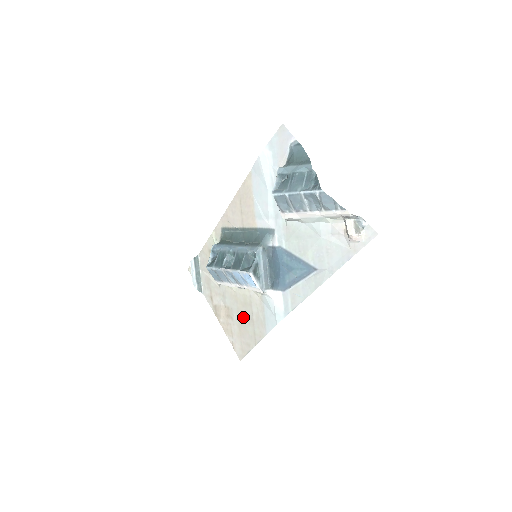
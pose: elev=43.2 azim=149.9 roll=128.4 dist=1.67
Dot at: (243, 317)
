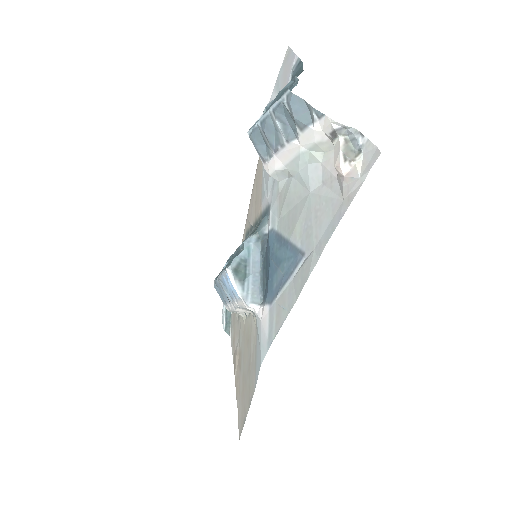
Dot at: (245, 363)
